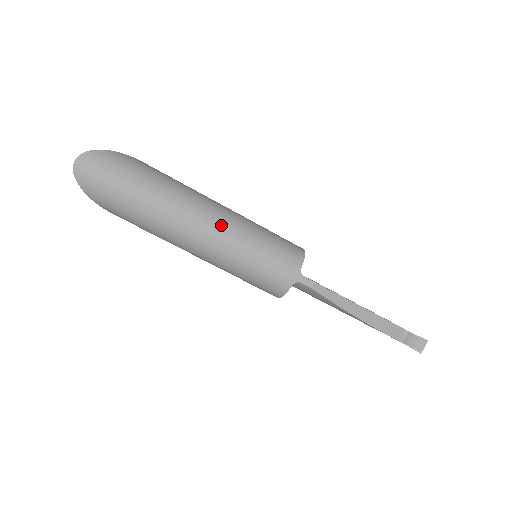
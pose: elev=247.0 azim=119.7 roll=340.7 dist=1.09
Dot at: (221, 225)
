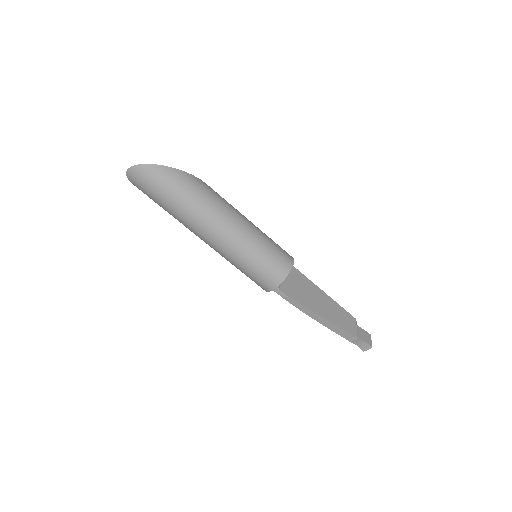
Dot at: (226, 241)
